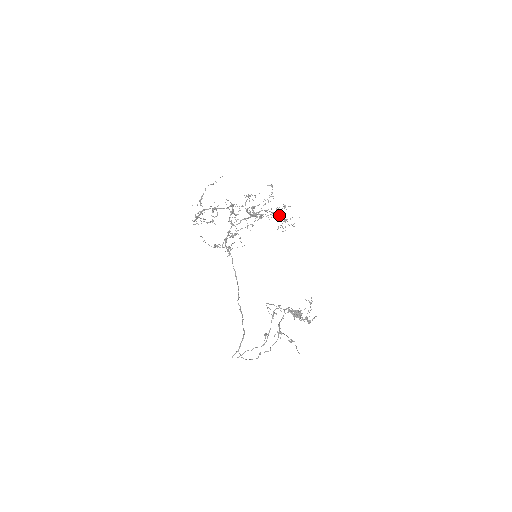
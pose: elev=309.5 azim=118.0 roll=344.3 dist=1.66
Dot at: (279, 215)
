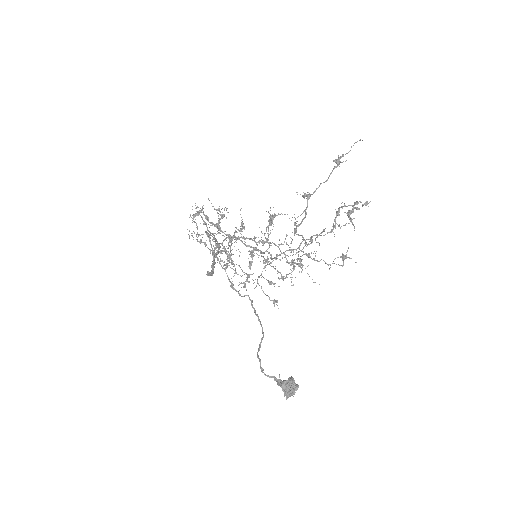
Dot at: (292, 262)
